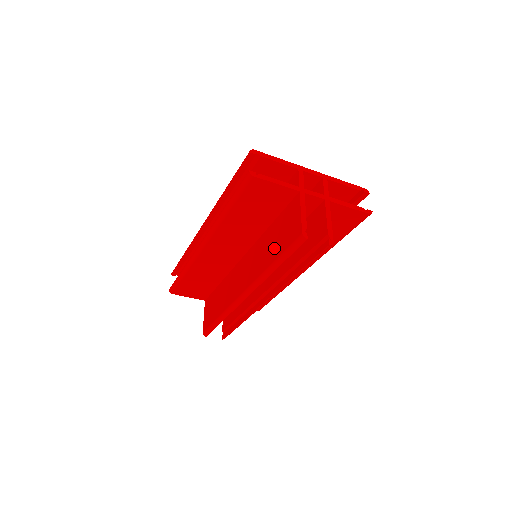
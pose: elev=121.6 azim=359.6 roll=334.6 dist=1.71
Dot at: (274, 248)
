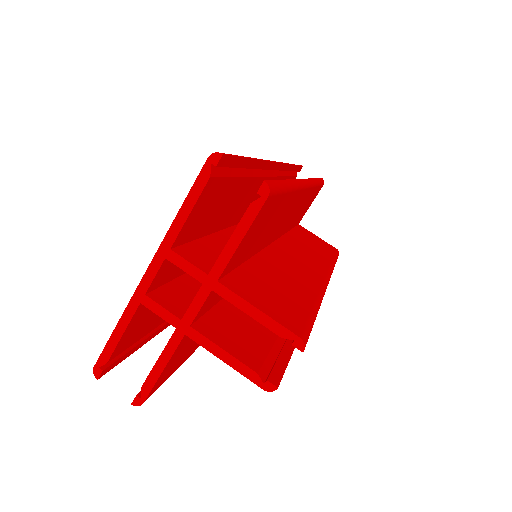
Dot at: occluded
